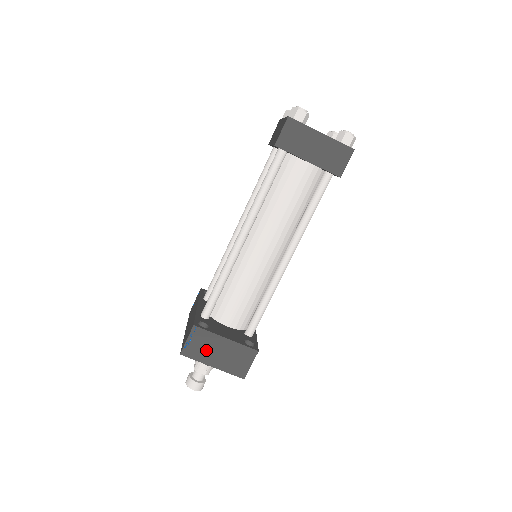
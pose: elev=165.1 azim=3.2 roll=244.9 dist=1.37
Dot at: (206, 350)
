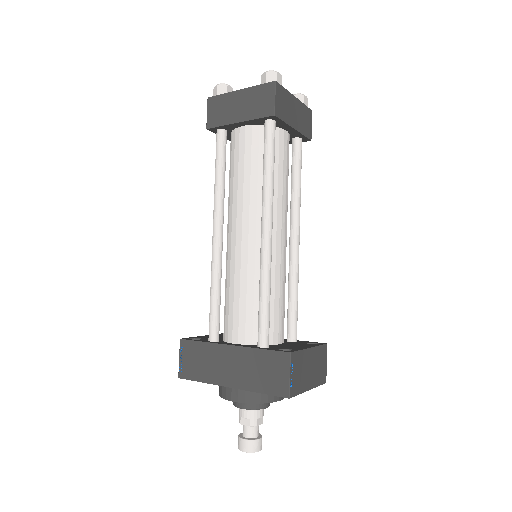
Dot at: (302, 374)
